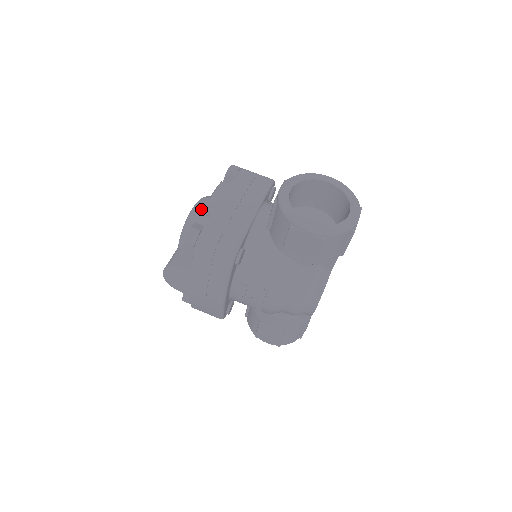
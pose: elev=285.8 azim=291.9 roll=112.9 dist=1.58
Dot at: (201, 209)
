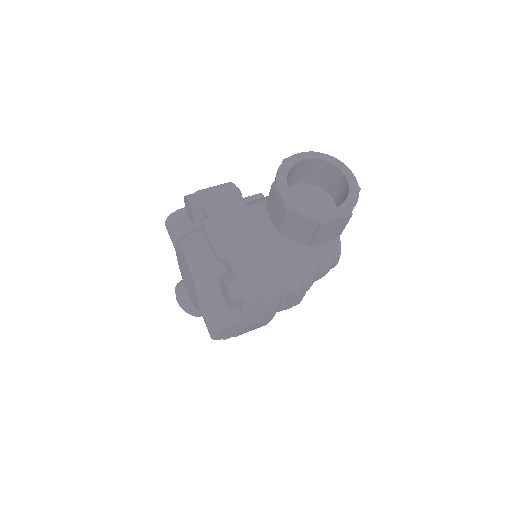
Dot at: (200, 258)
